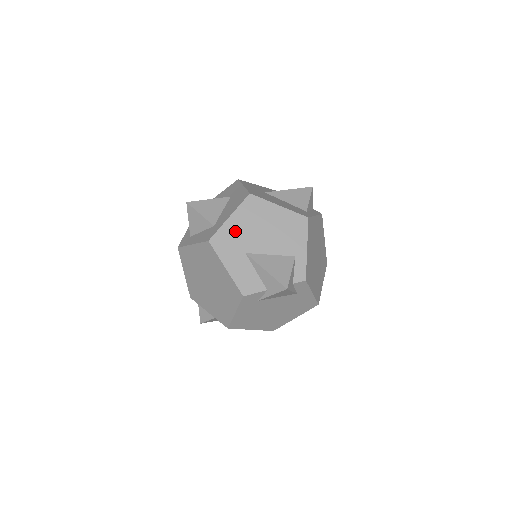
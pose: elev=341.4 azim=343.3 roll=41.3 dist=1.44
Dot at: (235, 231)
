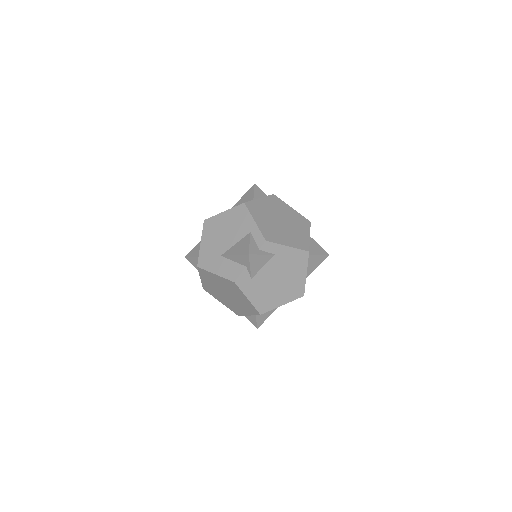
Dot at: (208, 248)
